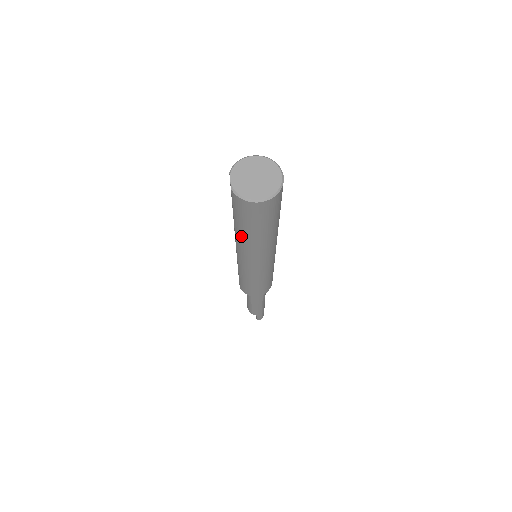
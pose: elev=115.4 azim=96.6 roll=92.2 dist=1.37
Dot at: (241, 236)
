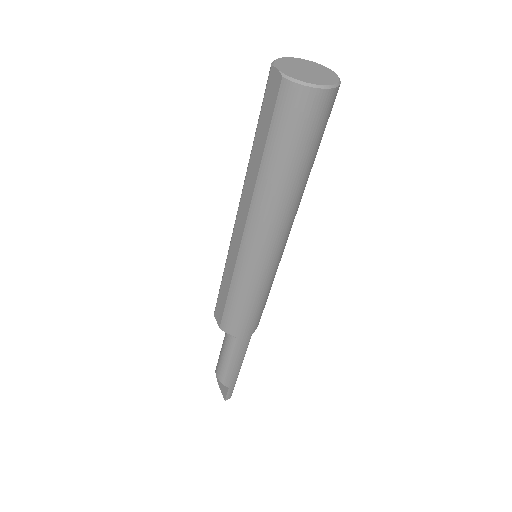
Dot at: (268, 184)
